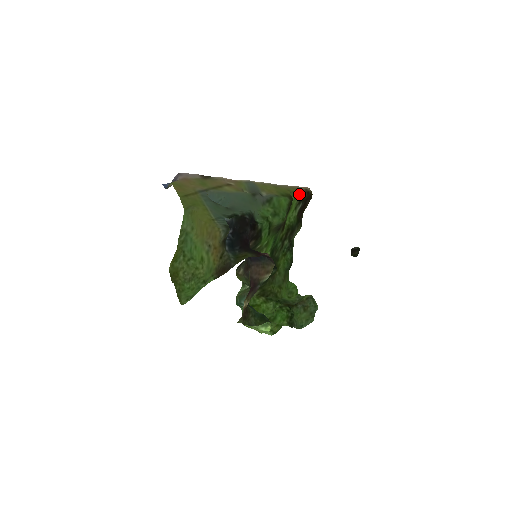
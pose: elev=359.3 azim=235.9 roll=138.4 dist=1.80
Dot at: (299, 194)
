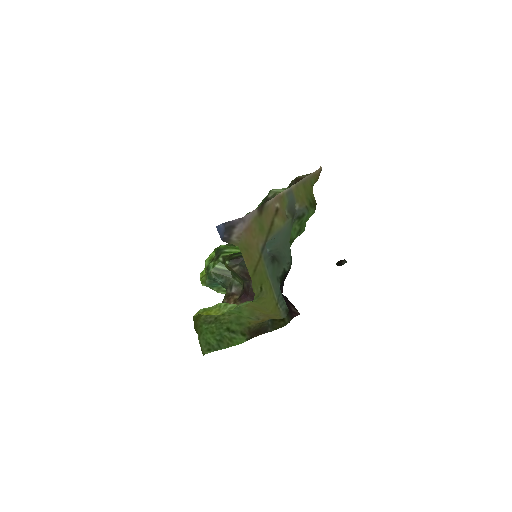
Dot at: occluded
